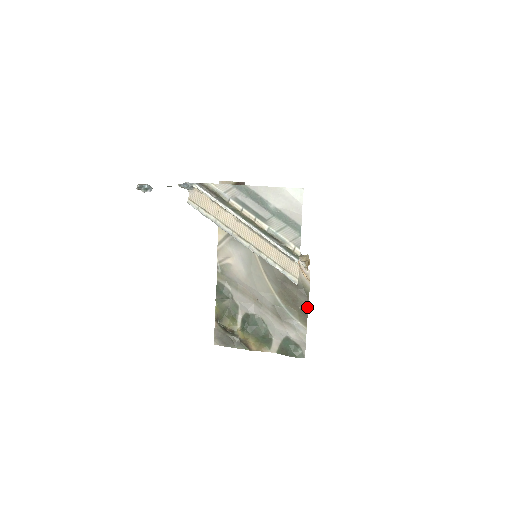
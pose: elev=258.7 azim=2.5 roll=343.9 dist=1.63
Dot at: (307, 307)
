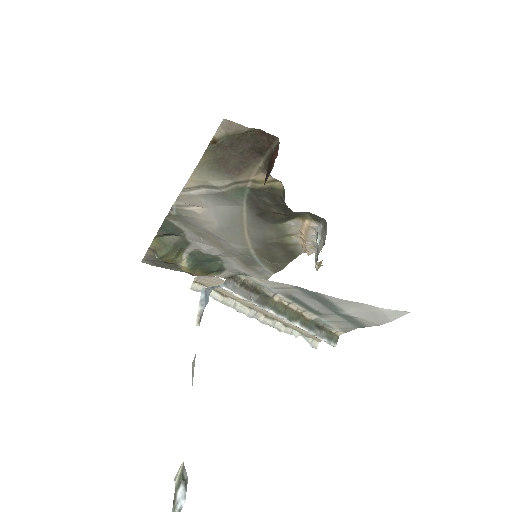
Dot at: (286, 264)
